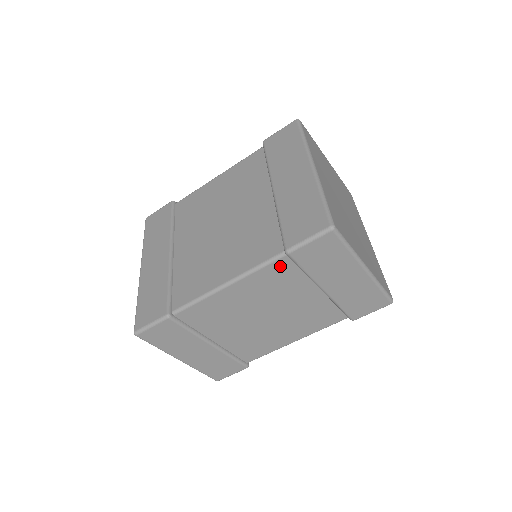
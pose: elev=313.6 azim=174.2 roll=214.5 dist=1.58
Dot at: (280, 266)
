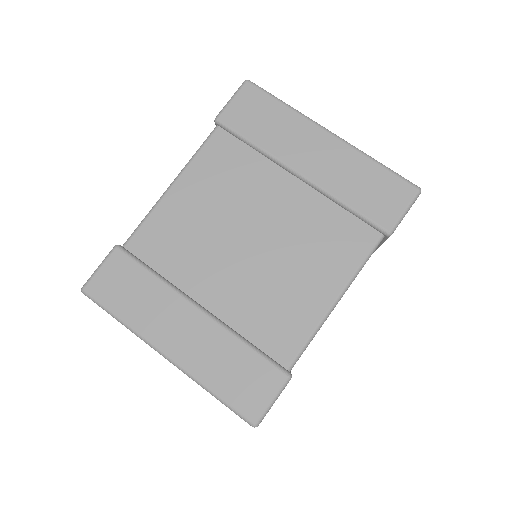
Dot at: occluded
